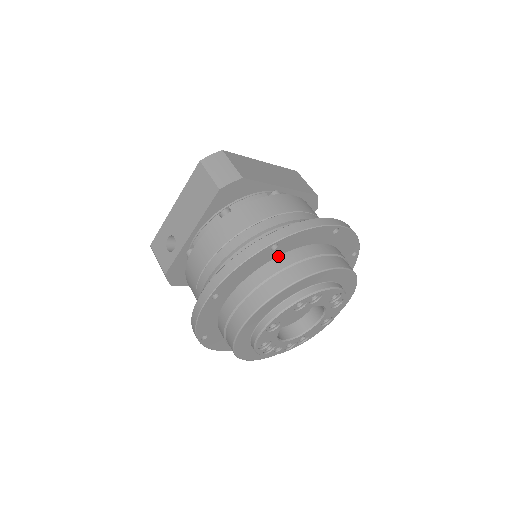
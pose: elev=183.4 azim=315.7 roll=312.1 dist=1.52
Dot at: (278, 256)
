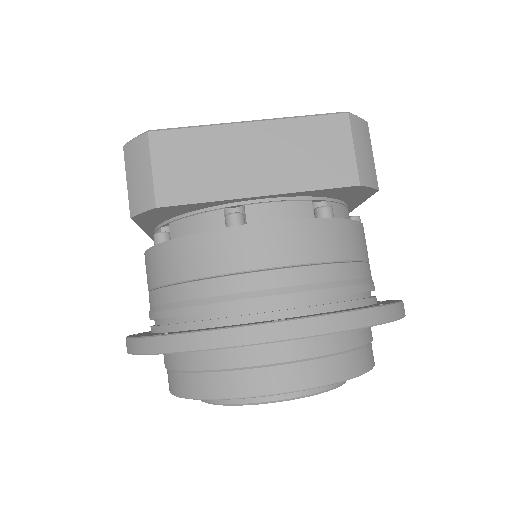
Dot at: occluded
